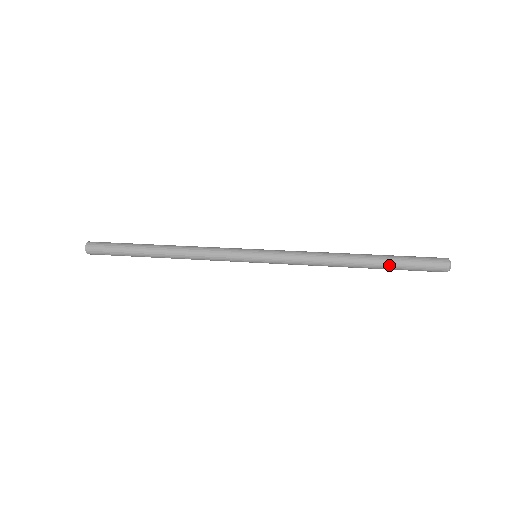
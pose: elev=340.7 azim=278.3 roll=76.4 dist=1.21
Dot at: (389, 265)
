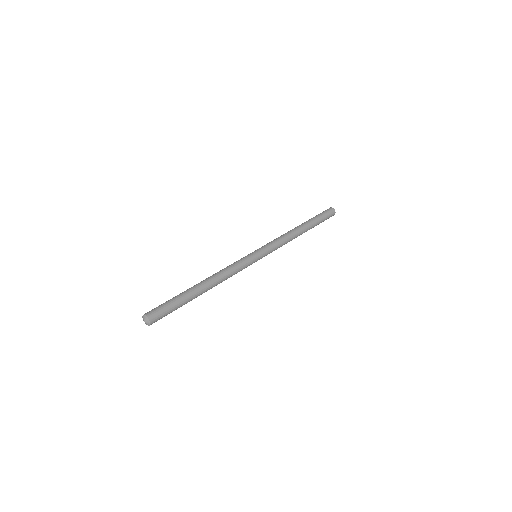
Dot at: (315, 222)
